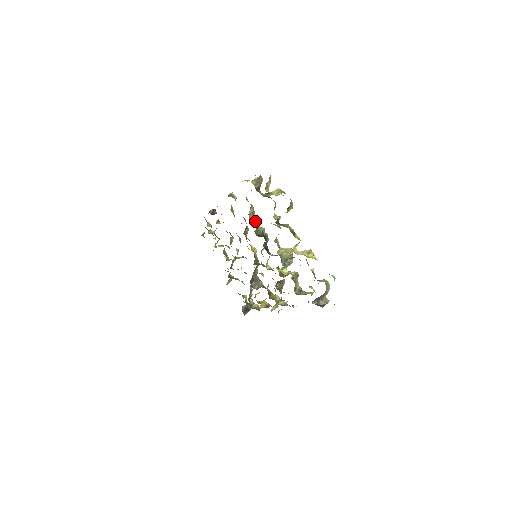
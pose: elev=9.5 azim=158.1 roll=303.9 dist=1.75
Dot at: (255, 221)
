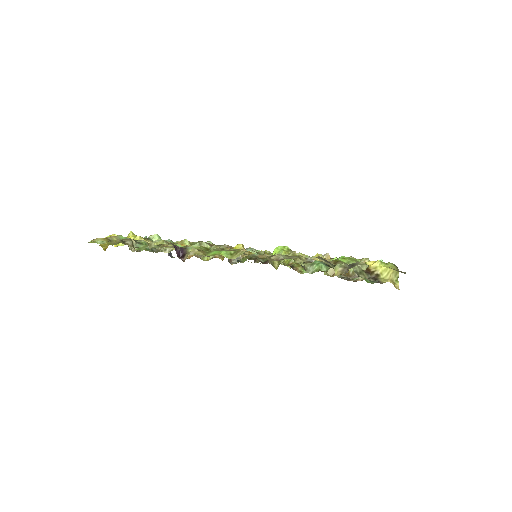
Dot at: occluded
